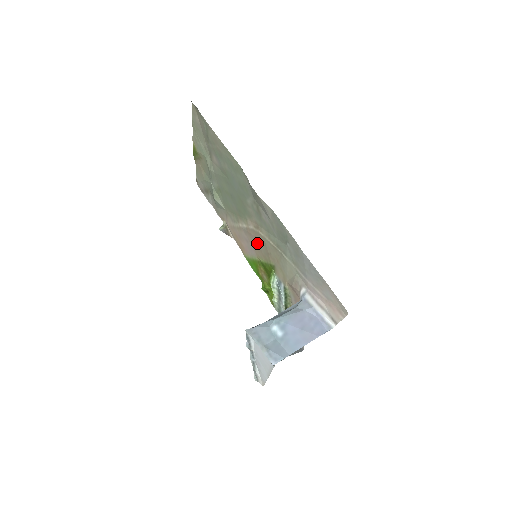
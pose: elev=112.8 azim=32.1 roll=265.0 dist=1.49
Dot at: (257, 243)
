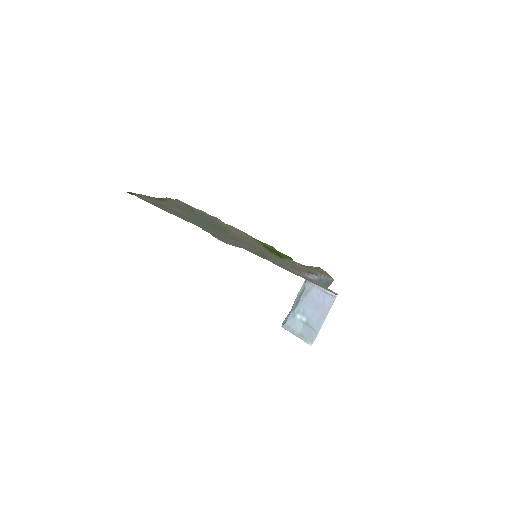
Dot at: (250, 242)
